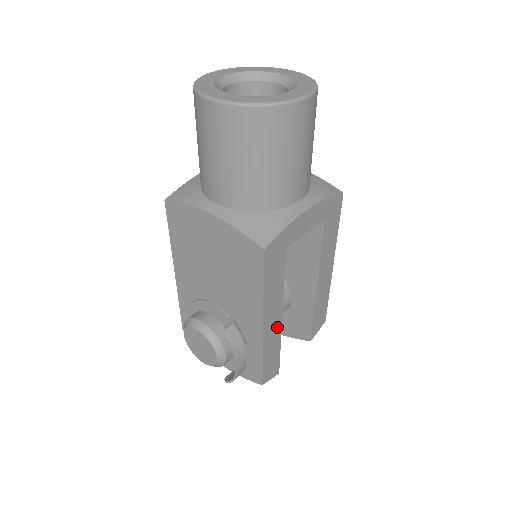
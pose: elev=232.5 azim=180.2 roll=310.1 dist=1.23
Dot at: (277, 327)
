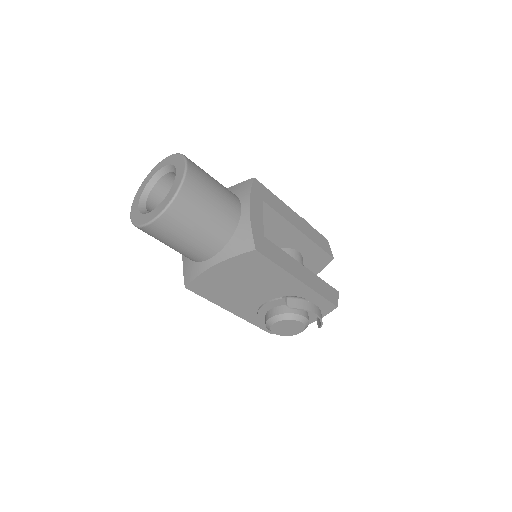
Dot at: (308, 273)
